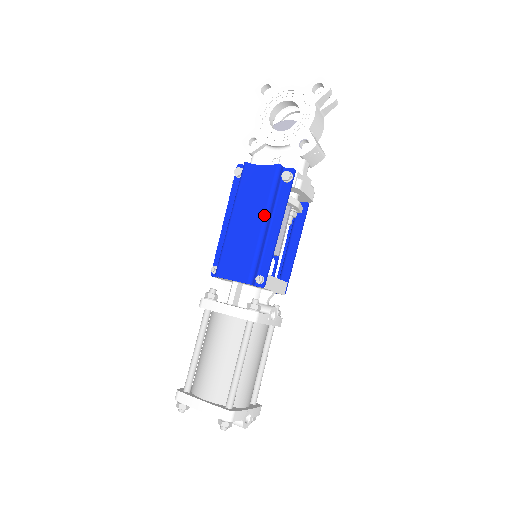
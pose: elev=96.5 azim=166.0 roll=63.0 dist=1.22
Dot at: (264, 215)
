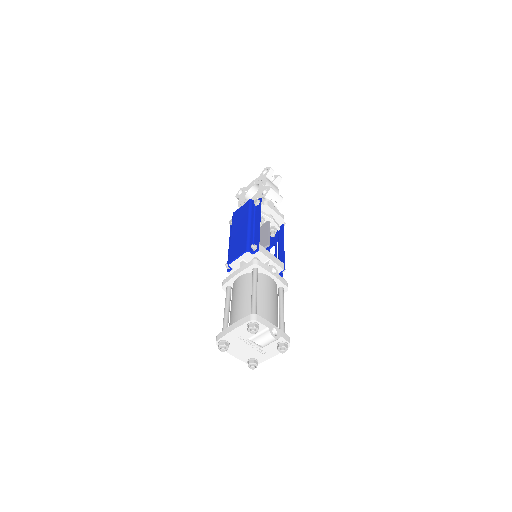
Dot at: (248, 220)
